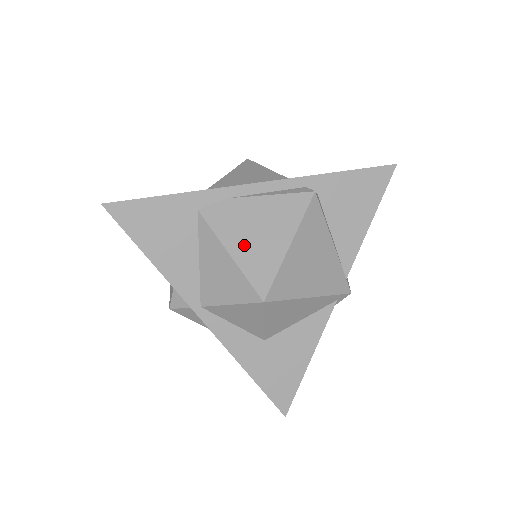
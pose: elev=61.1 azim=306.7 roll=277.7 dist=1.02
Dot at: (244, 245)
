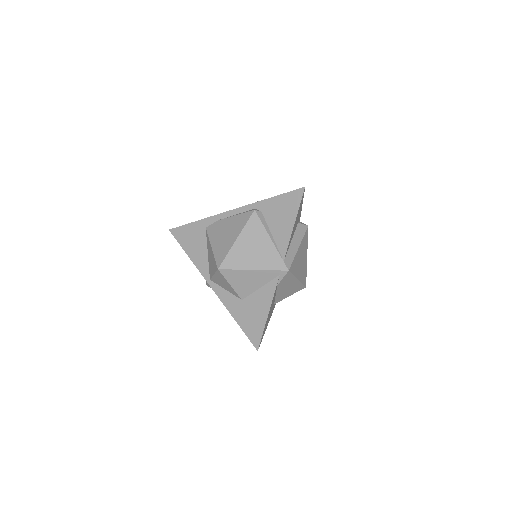
Dot at: (218, 242)
